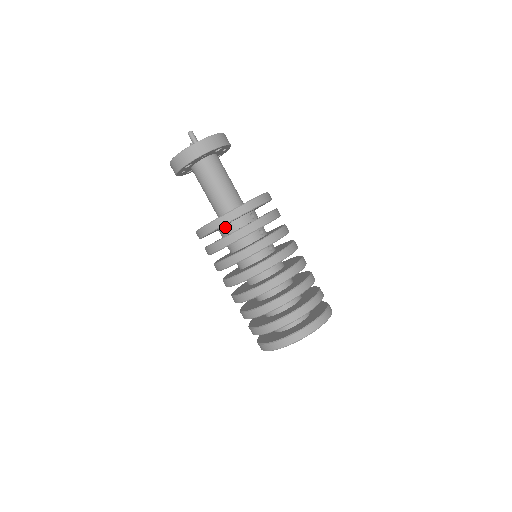
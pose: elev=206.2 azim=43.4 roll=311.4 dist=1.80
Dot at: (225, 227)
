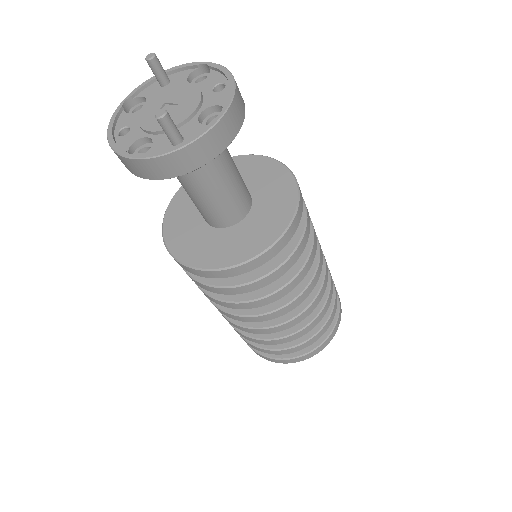
Dot at: occluded
